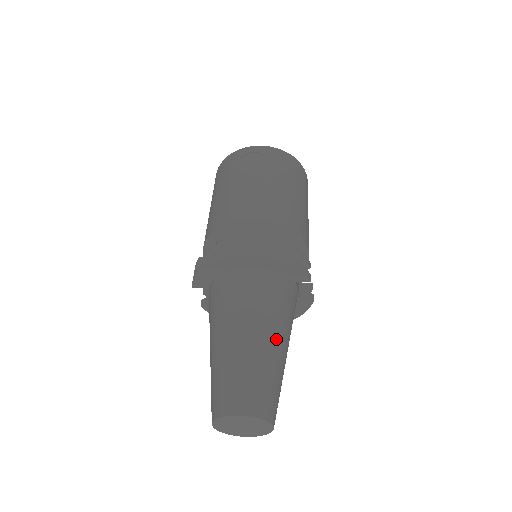
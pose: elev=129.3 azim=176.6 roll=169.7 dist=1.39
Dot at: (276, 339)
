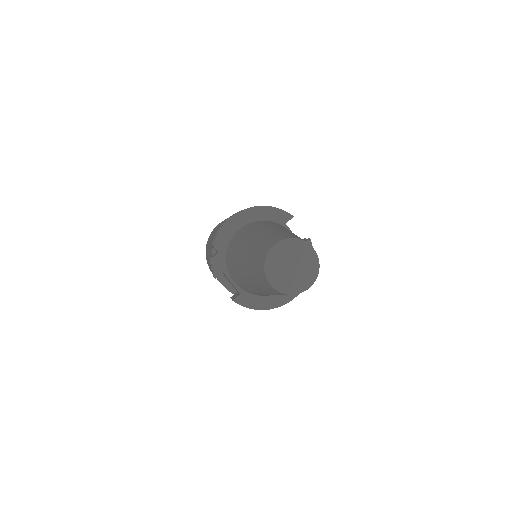
Dot at: occluded
